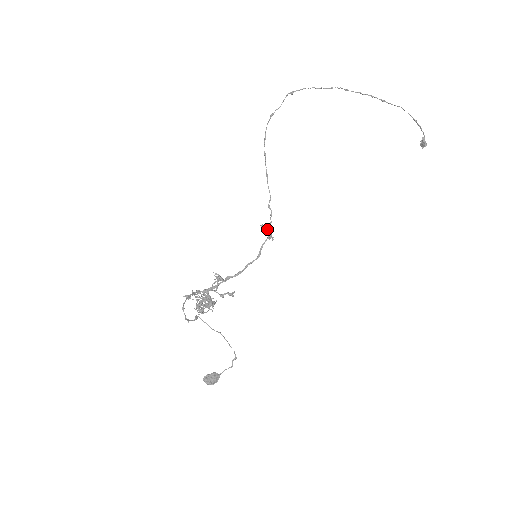
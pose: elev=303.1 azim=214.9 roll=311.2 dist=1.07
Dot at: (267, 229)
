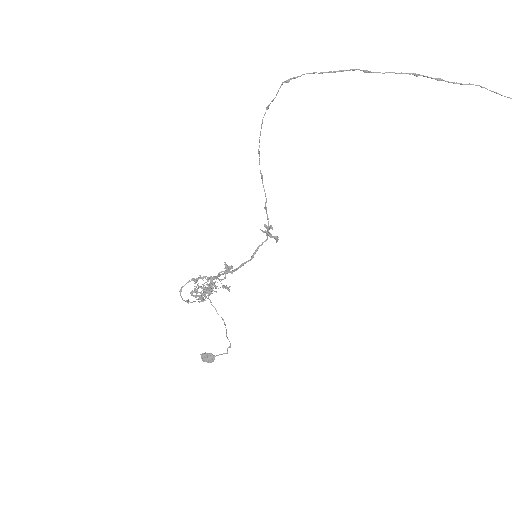
Dot at: (266, 231)
